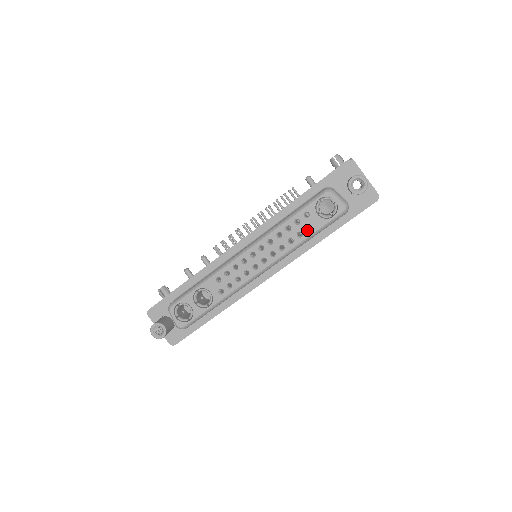
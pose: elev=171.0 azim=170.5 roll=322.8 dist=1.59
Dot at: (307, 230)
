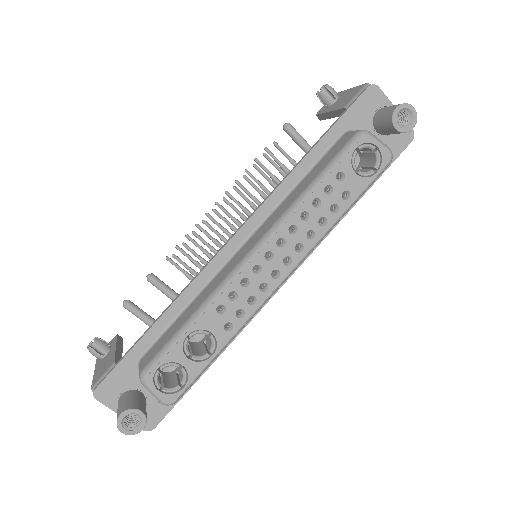
Dot at: (344, 200)
